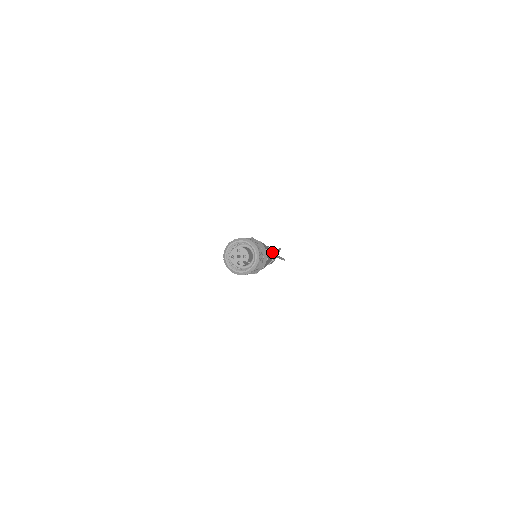
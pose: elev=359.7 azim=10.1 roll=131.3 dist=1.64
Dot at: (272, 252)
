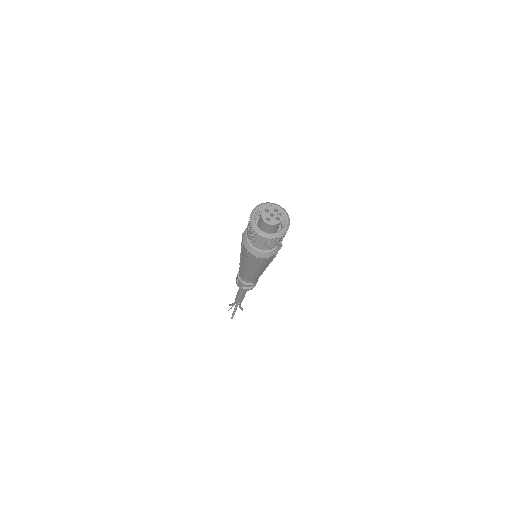
Dot at: occluded
